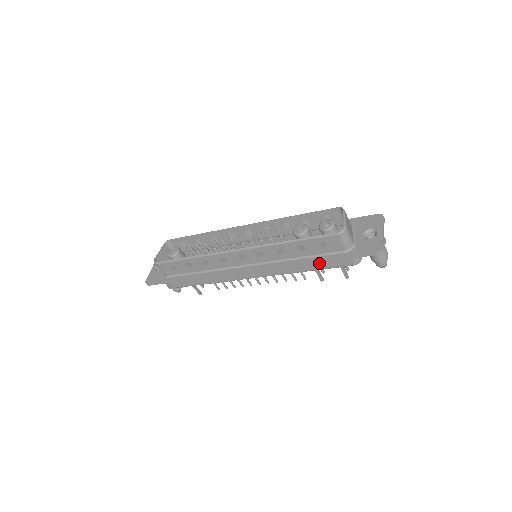
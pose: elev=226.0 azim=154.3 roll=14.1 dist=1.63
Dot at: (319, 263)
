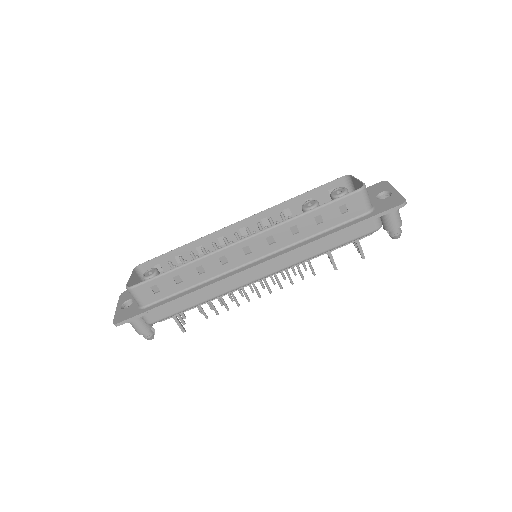
Dot at: (339, 236)
